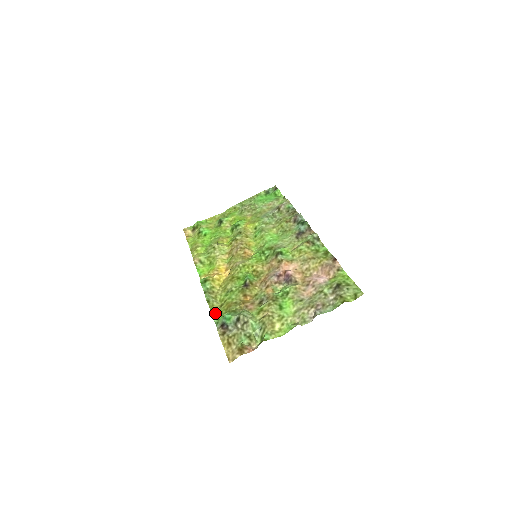
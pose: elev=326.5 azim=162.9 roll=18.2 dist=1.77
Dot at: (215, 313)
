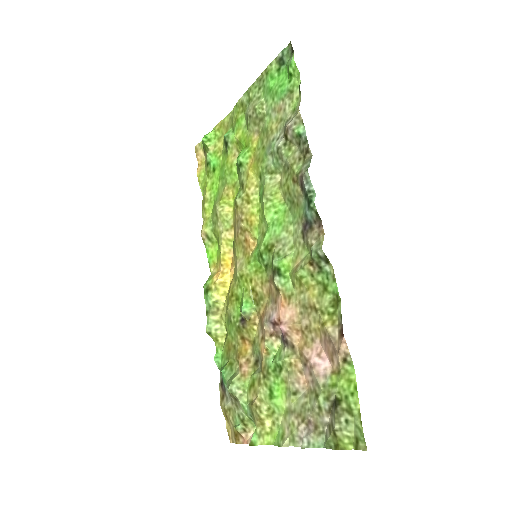
Dot at: (219, 350)
